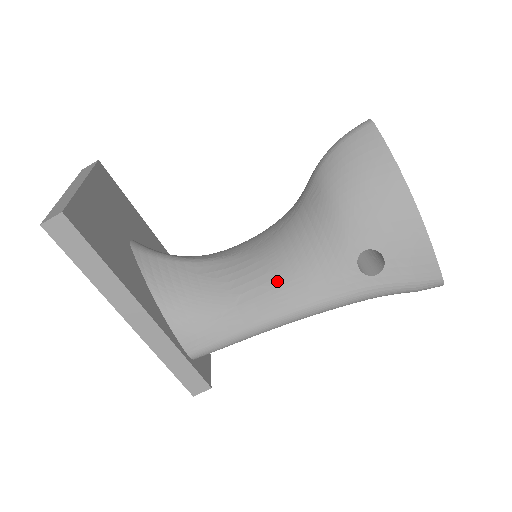
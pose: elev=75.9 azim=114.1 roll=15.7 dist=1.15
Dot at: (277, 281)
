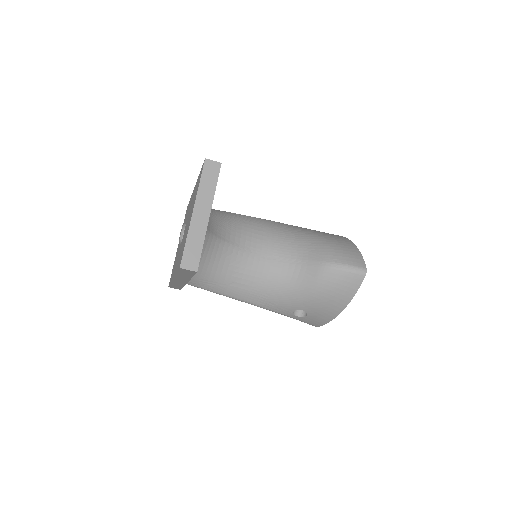
Dot at: (256, 290)
